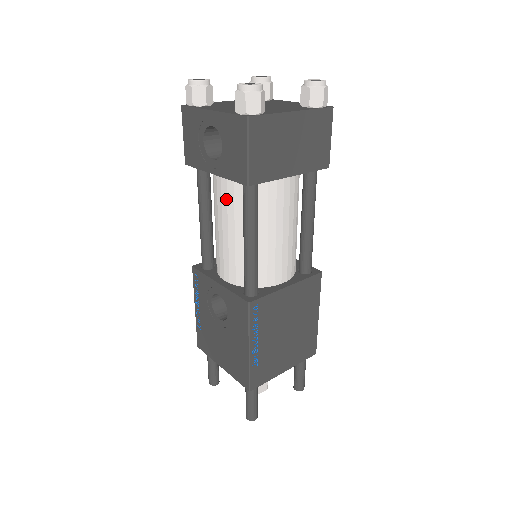
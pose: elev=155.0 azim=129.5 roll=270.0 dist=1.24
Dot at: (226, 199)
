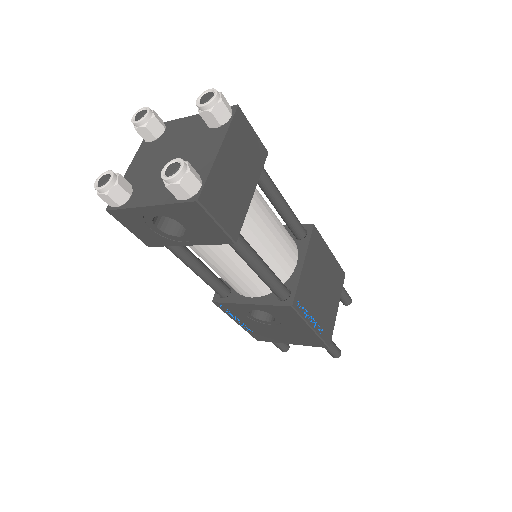
Dot at: (212, 252)
